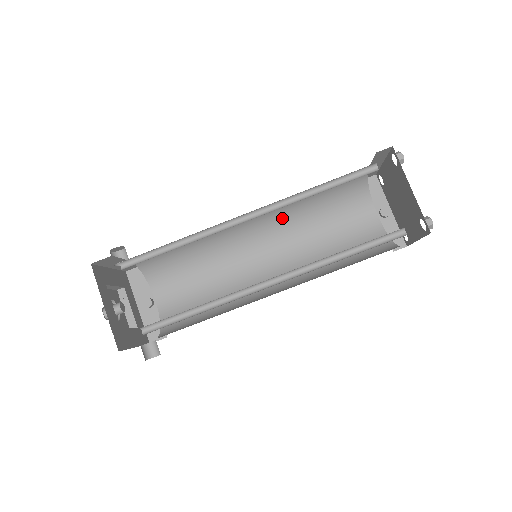
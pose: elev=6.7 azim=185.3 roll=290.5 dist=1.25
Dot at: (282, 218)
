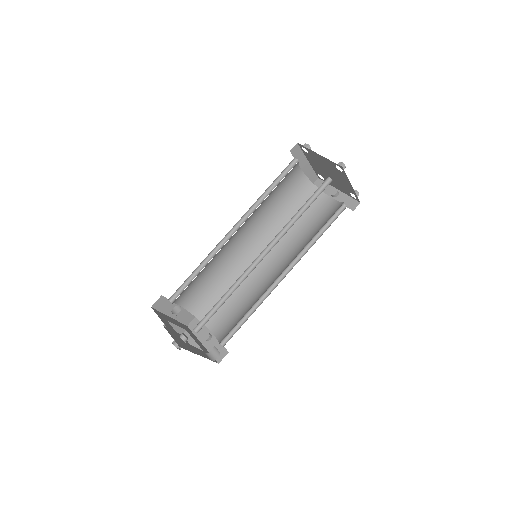
Dot at: (269, 233)
